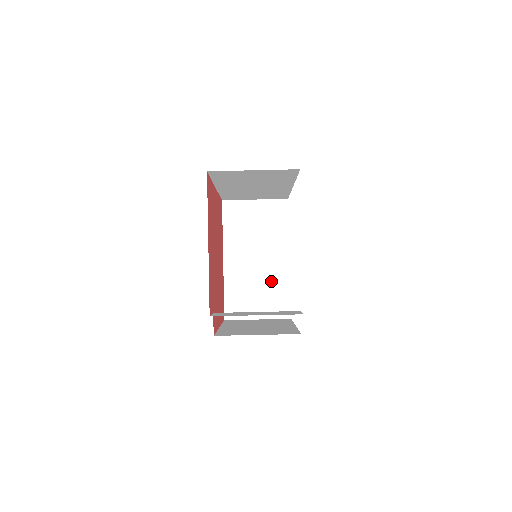
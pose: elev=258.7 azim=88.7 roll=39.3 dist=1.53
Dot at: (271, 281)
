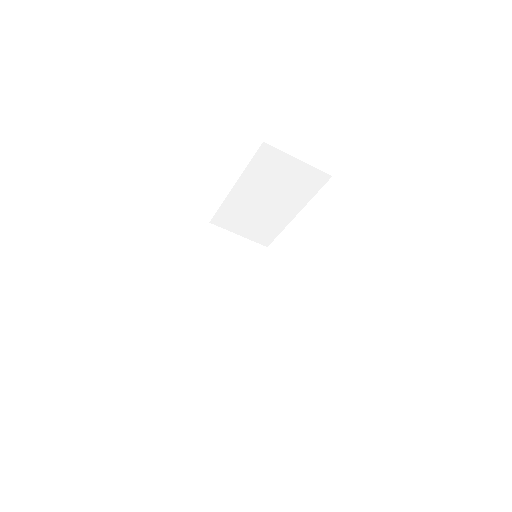
Dot at: (268, 220)
